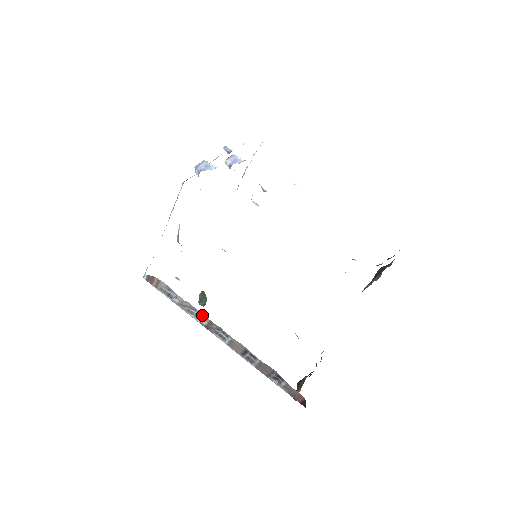
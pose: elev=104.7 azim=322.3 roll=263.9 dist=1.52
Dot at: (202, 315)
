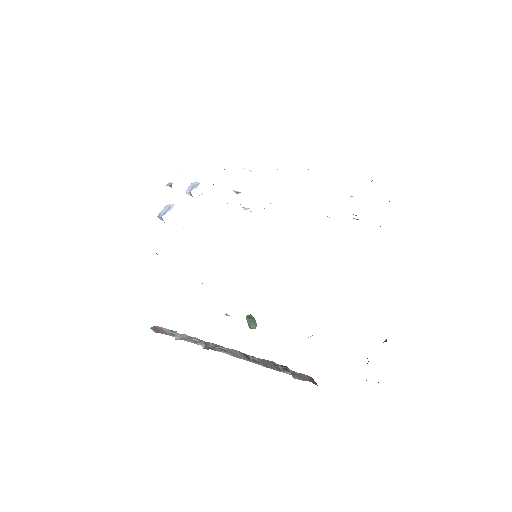
Dot at: occluded
